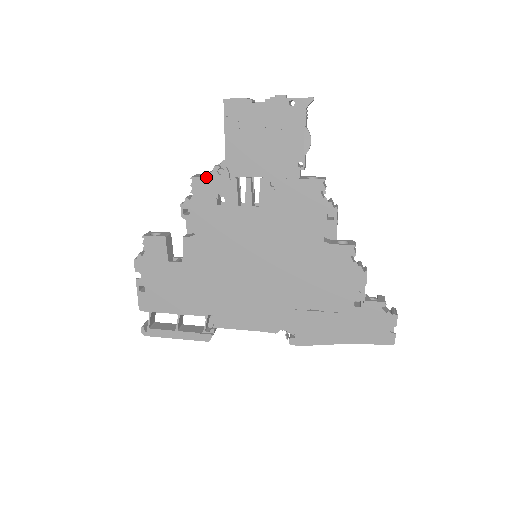
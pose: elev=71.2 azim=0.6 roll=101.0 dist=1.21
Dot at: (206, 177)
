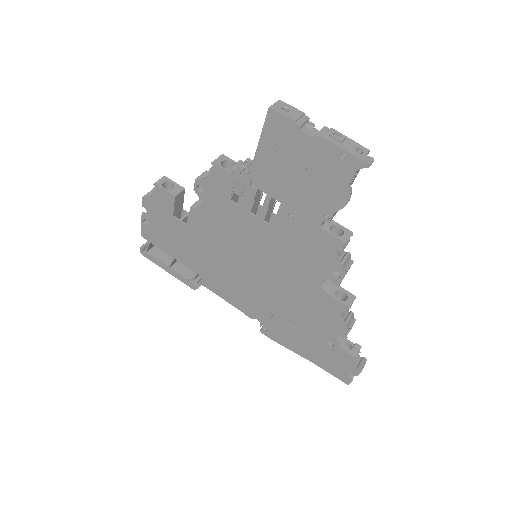
Dot at: (227, 171)
